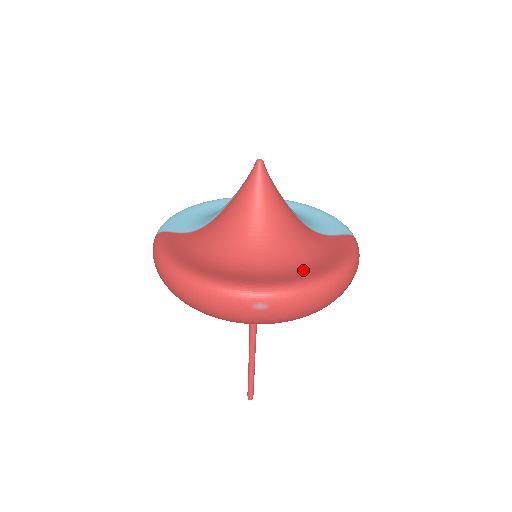
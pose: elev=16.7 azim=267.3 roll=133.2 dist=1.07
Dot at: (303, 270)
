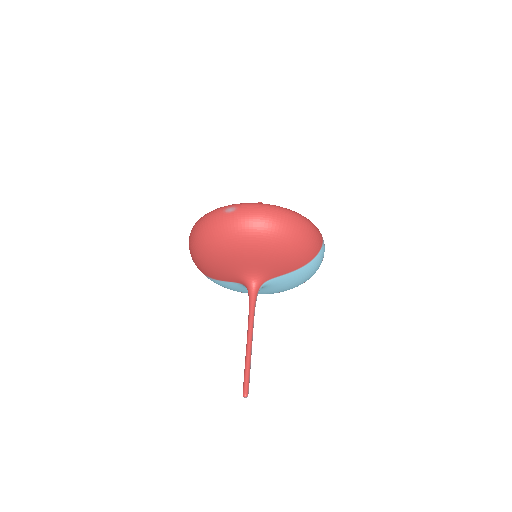
Dot at: occluded
